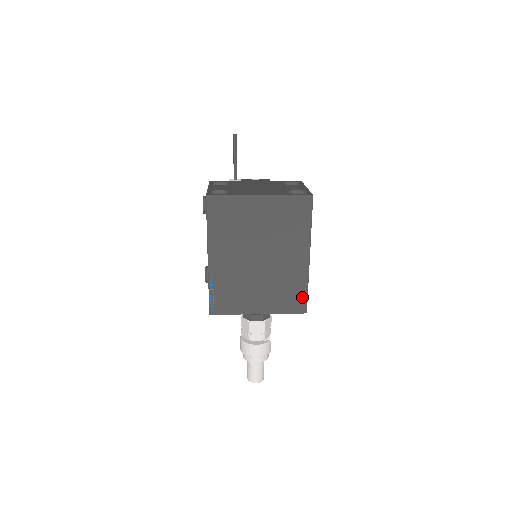
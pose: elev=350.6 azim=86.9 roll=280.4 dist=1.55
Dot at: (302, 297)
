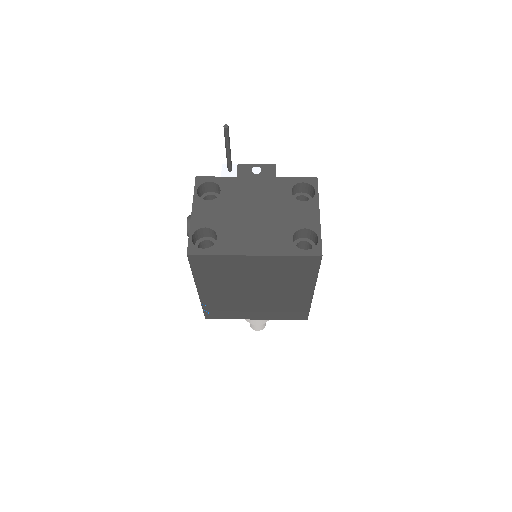
Dot at: (303, 312)
